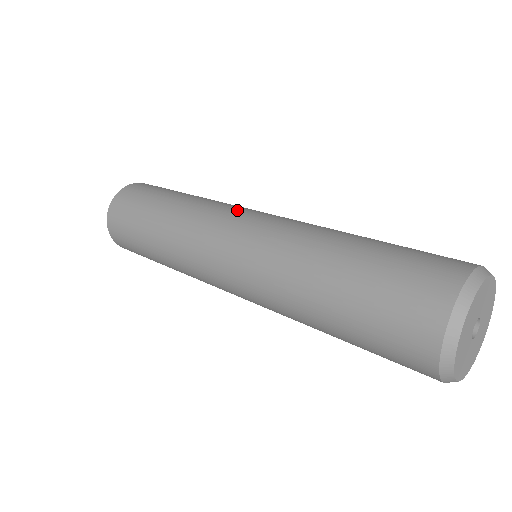
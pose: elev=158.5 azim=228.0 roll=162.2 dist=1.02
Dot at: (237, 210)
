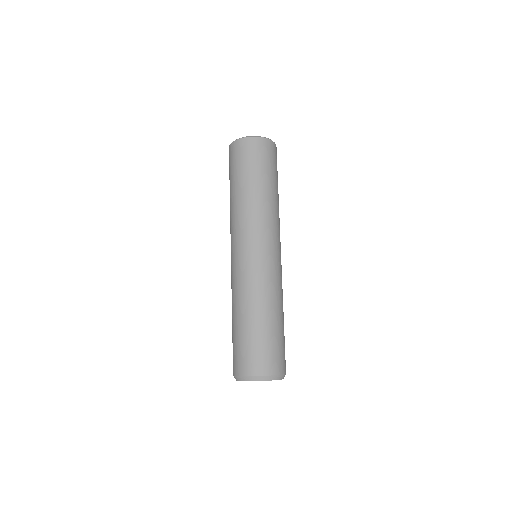
Dot at: (234, 241)
